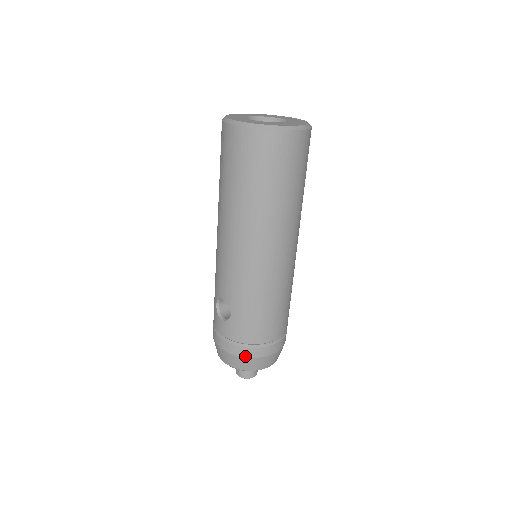
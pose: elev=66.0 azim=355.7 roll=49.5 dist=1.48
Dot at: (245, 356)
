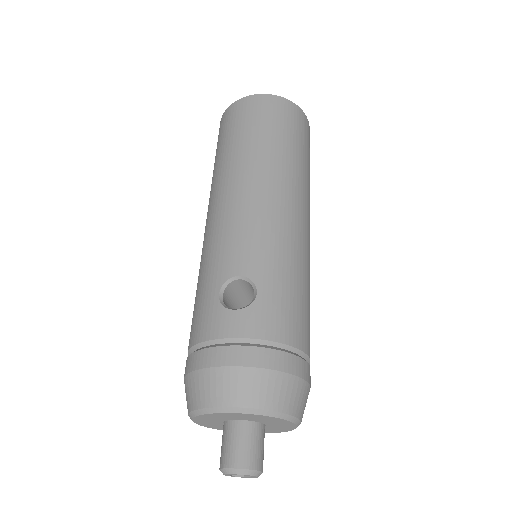
Dot at: (282, 369)
